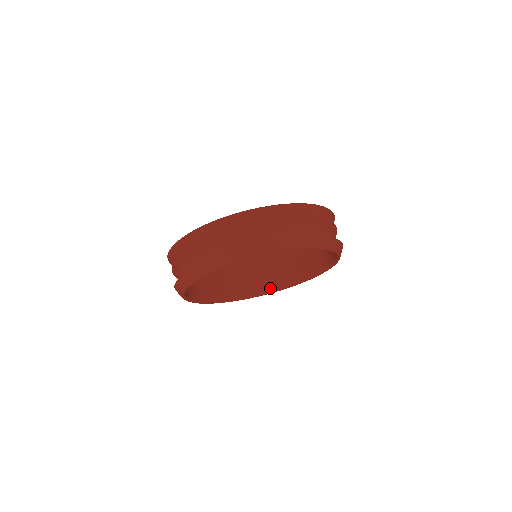
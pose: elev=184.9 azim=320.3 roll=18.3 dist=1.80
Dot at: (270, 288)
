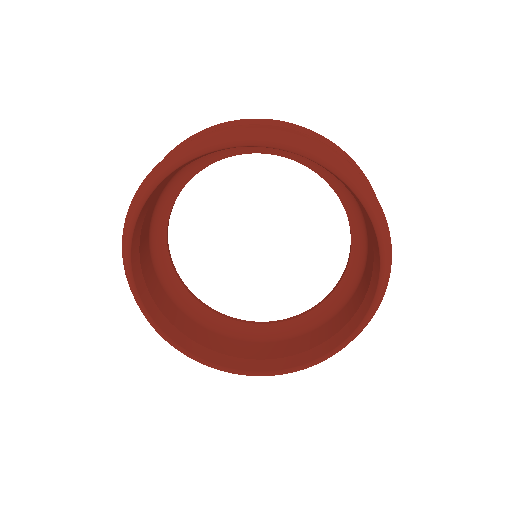
Dot at: (166, 327)
